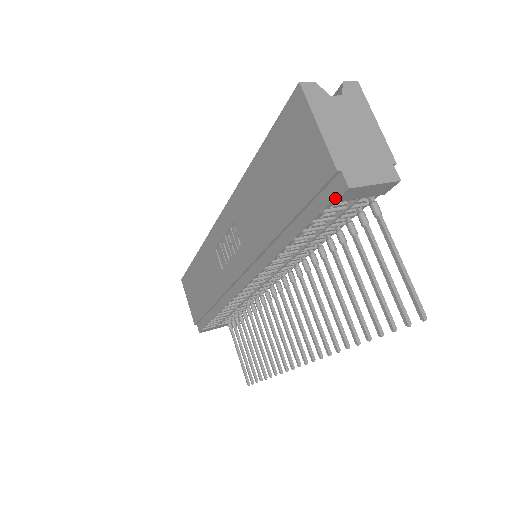
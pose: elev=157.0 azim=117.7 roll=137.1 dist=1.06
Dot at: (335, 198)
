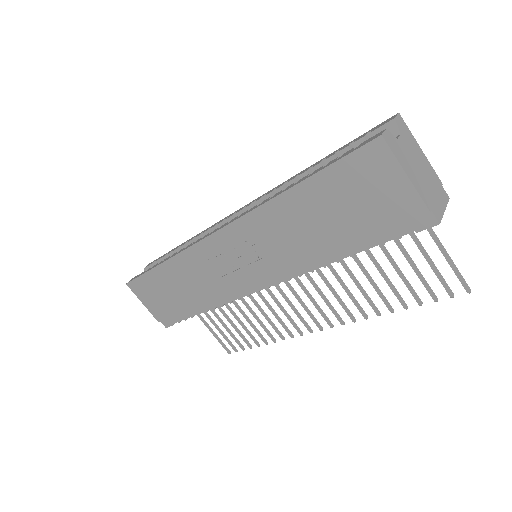
Dot at: (420, 229)
